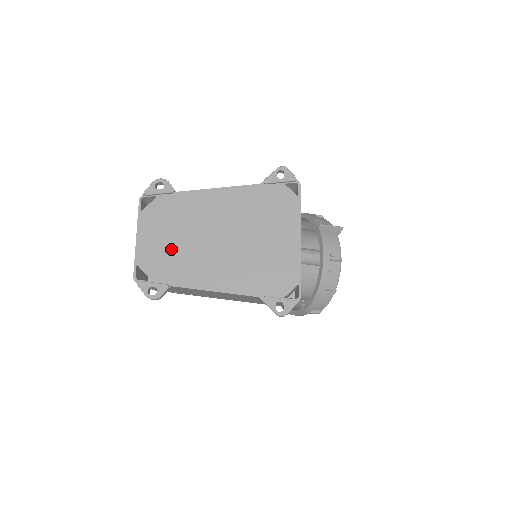
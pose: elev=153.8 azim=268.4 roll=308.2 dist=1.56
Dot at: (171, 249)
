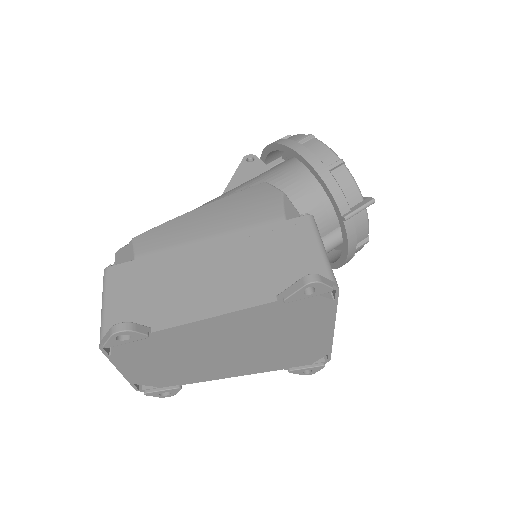
Dot at: (170, 368)
